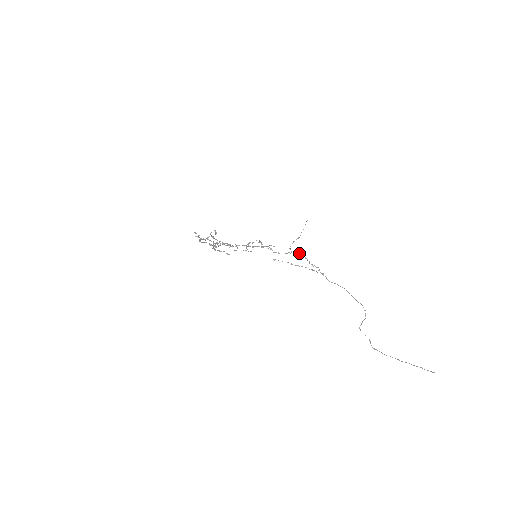
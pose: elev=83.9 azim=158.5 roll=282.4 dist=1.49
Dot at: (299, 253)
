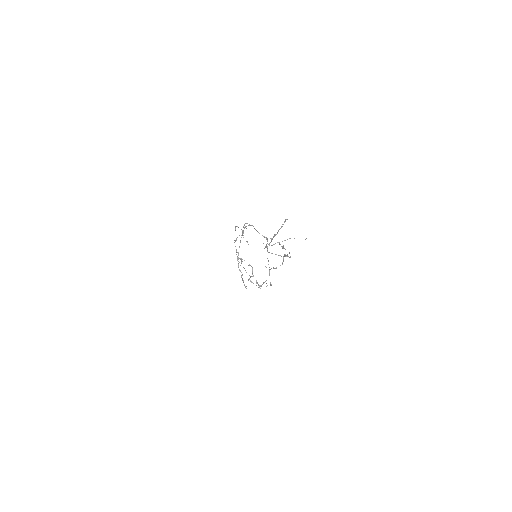
Dot at: (282, 246)
